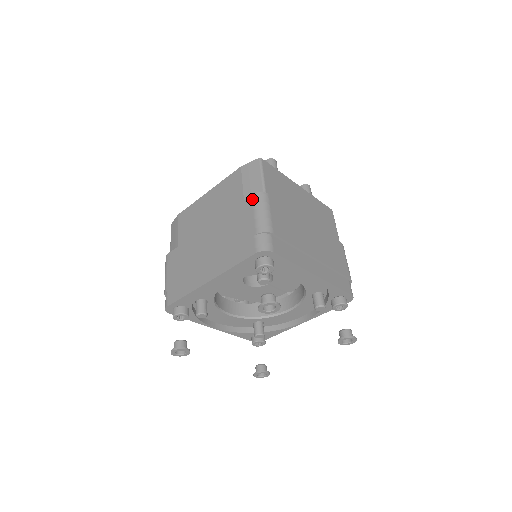
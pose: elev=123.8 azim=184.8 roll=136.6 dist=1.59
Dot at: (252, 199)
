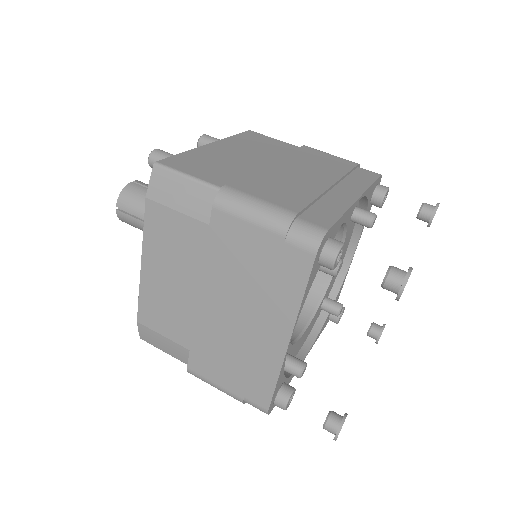
Dot at: (220, 211)
